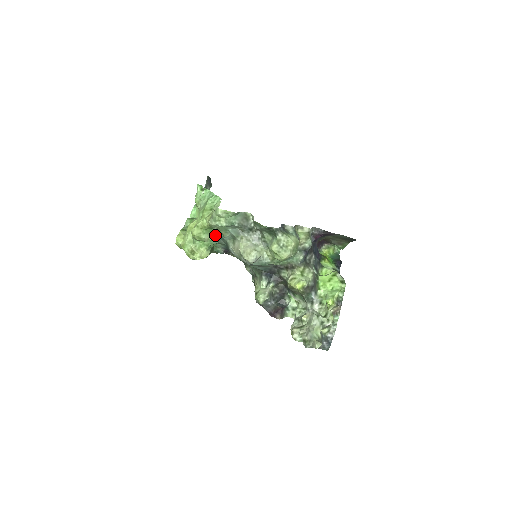
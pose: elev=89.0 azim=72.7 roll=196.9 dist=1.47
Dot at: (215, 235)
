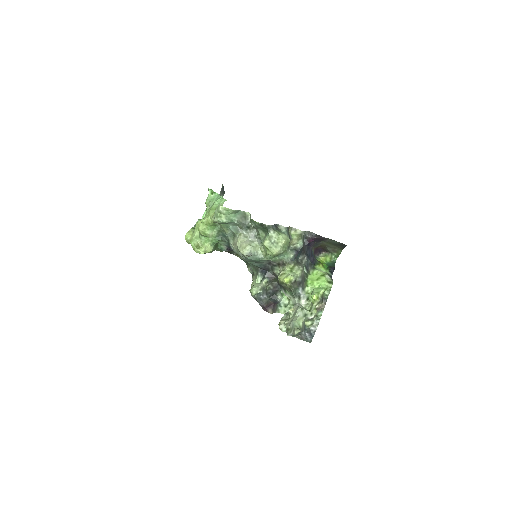
Dot at: (219, 232)
